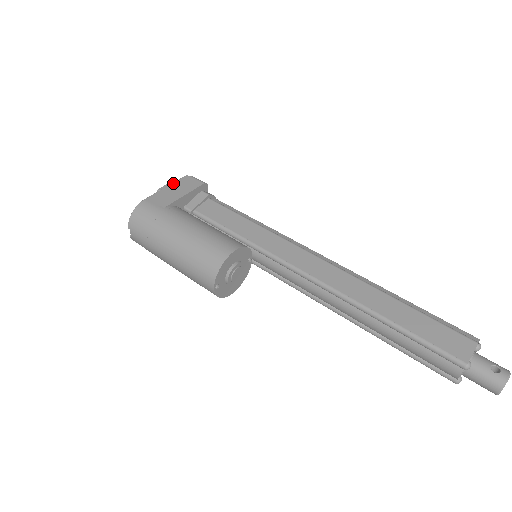
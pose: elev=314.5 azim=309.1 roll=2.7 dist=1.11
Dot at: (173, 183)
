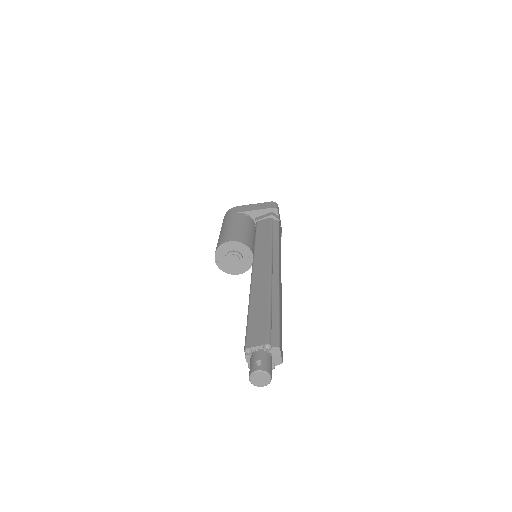
Dot at: (260, 203)
